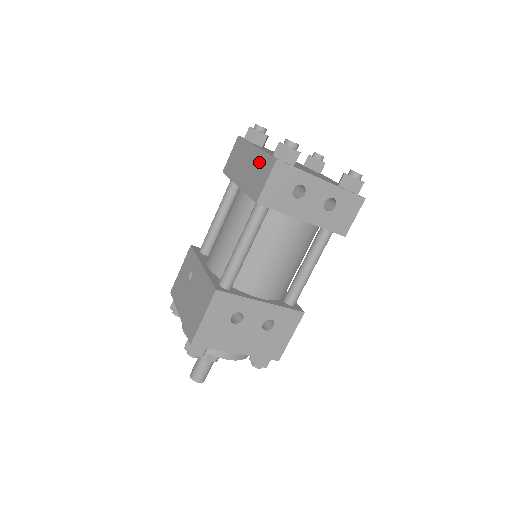
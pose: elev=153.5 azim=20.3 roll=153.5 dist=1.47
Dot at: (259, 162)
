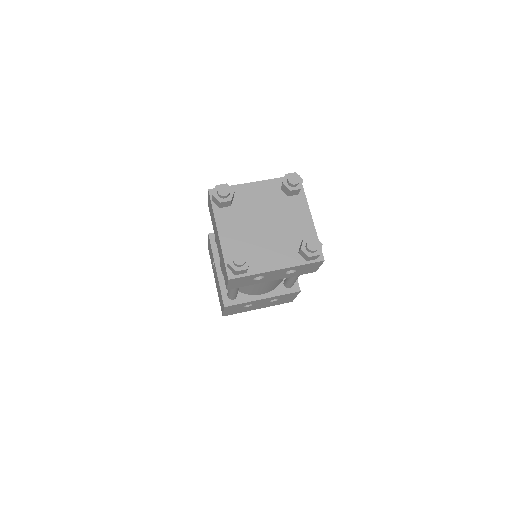
Dot at: (222, 257)
